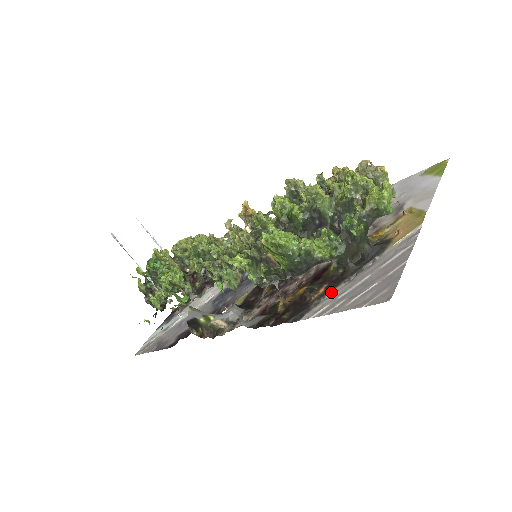
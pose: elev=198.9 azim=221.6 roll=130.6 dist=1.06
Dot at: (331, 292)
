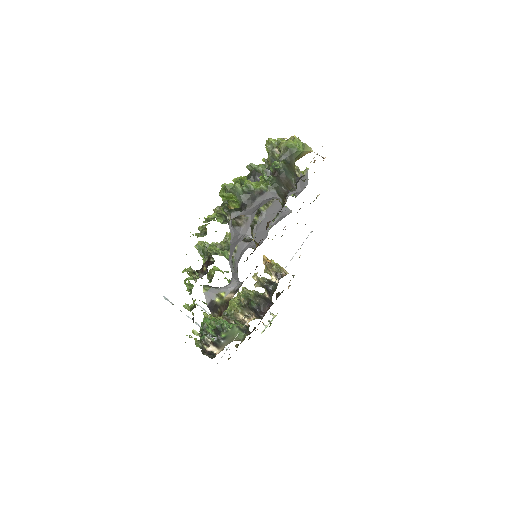
Dot at: occluded
